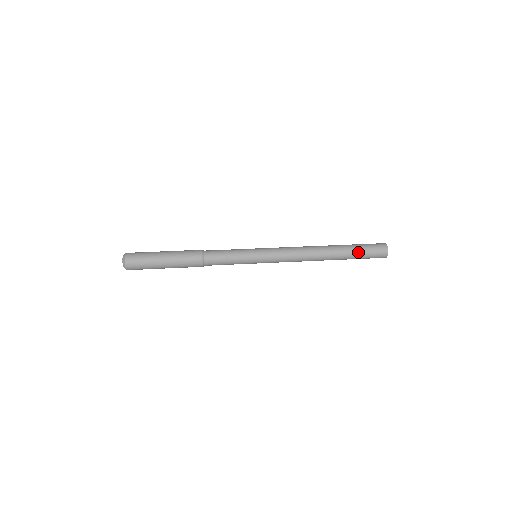
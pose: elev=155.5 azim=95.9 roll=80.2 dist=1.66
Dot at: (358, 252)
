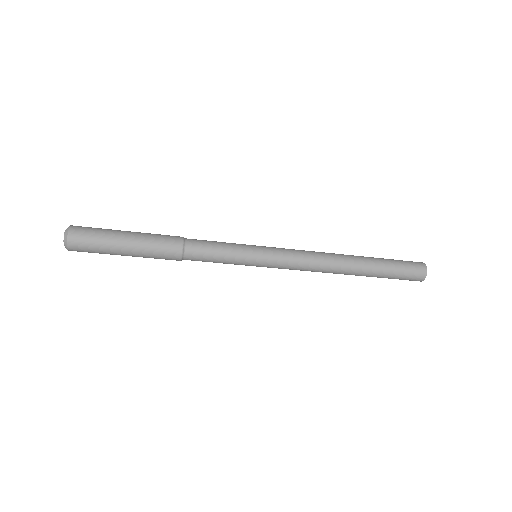
Dot at: (387, 259)
